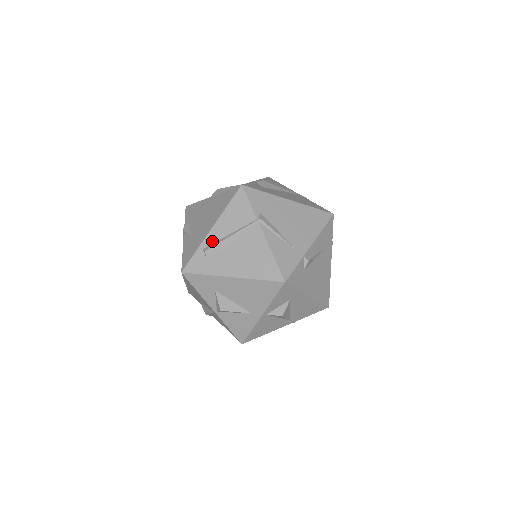
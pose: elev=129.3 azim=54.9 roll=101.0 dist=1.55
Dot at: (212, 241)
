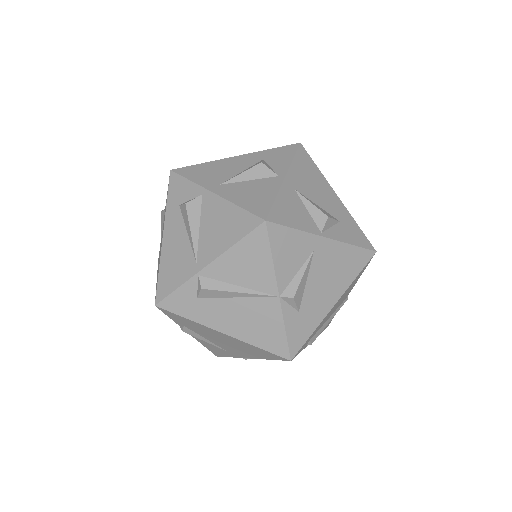
Dot at: occluded
